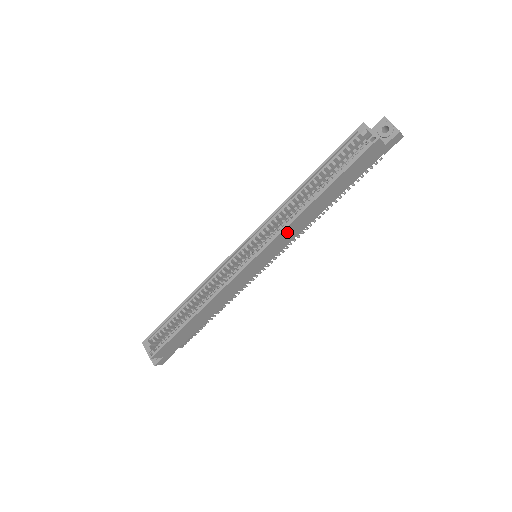
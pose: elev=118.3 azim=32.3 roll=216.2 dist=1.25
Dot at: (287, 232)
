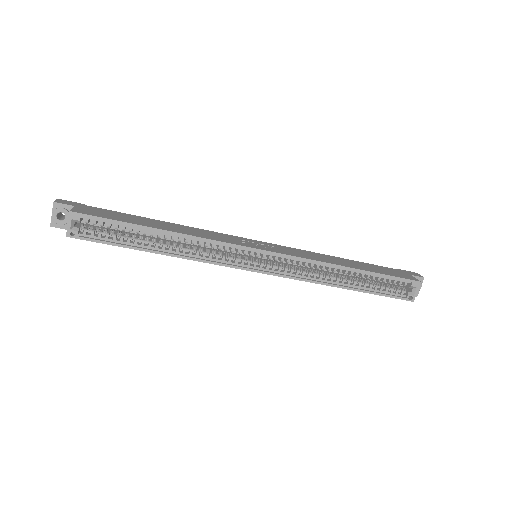
Dot at: occluded
